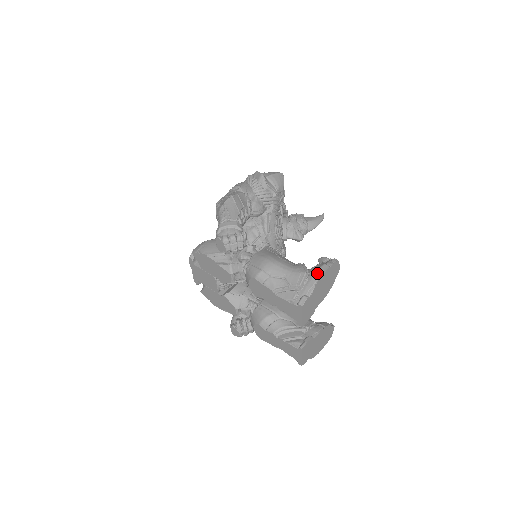
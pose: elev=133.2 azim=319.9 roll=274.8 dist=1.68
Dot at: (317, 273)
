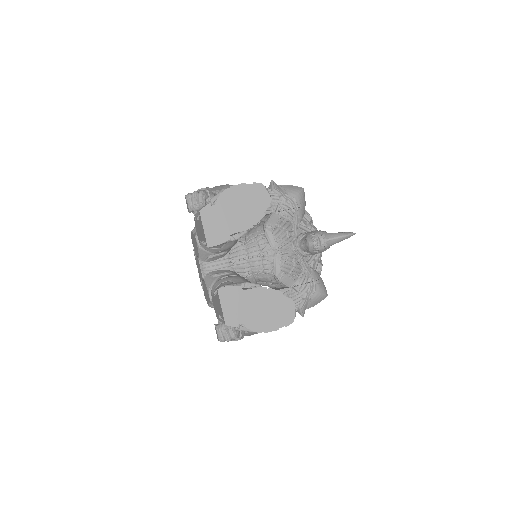
Dot at: (231, 189)
